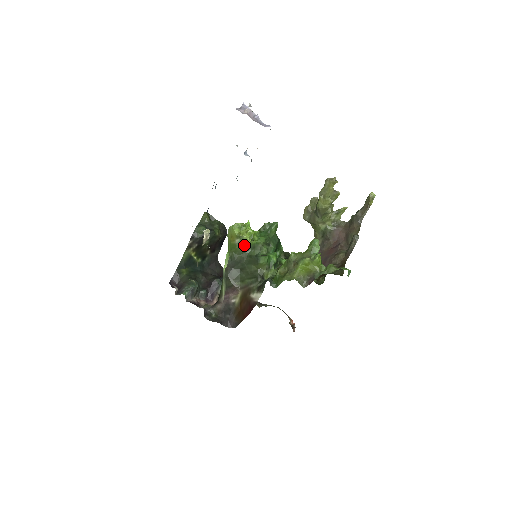
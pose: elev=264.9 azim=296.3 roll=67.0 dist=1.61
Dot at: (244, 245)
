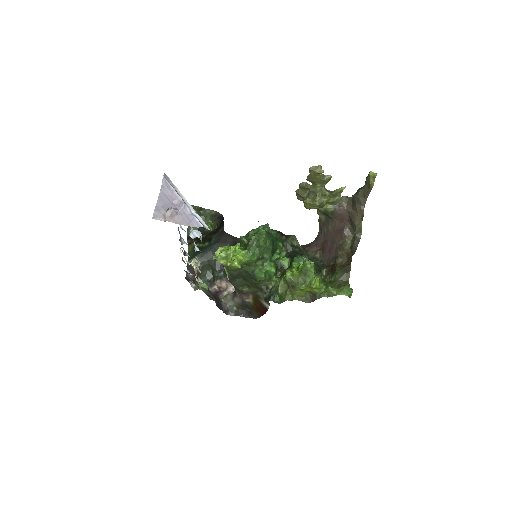
Dot at: occluded
